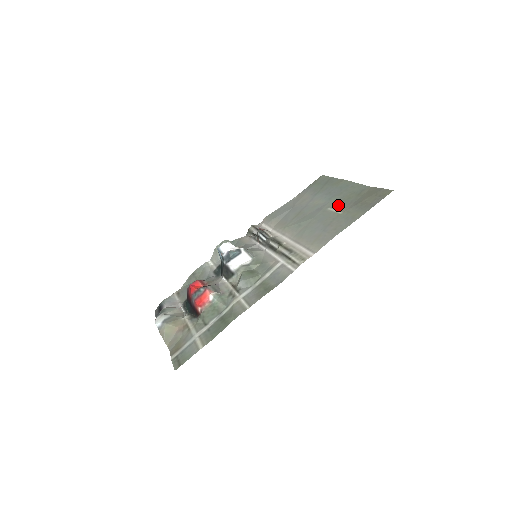
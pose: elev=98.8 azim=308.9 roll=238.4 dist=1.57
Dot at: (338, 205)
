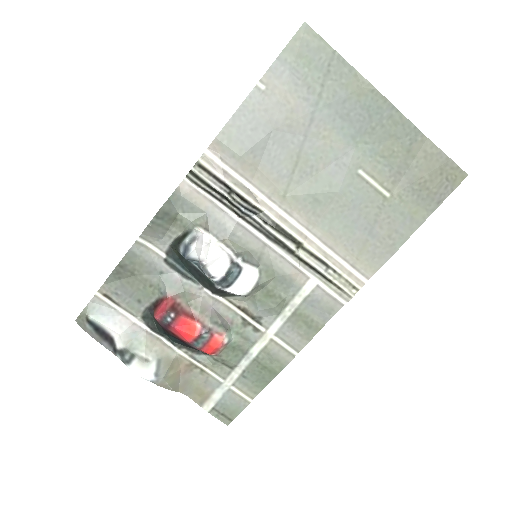
Dot at: (377, 169)
